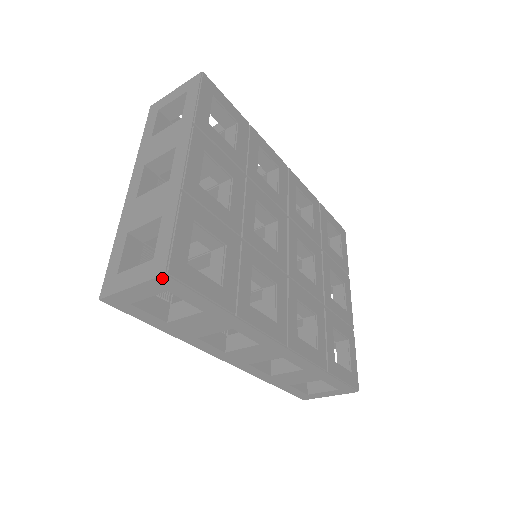
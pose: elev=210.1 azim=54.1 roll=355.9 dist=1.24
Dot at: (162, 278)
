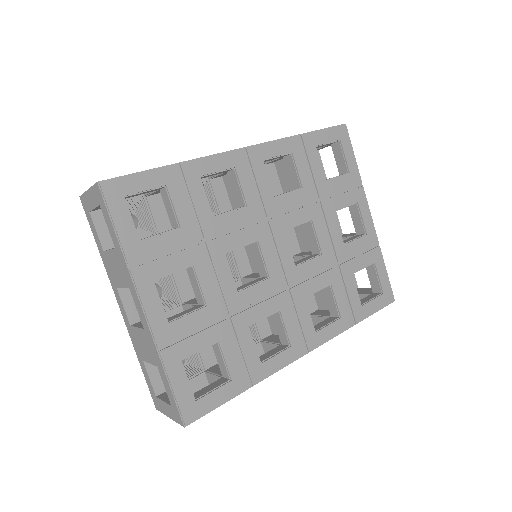
Dot at: (184, 424)
